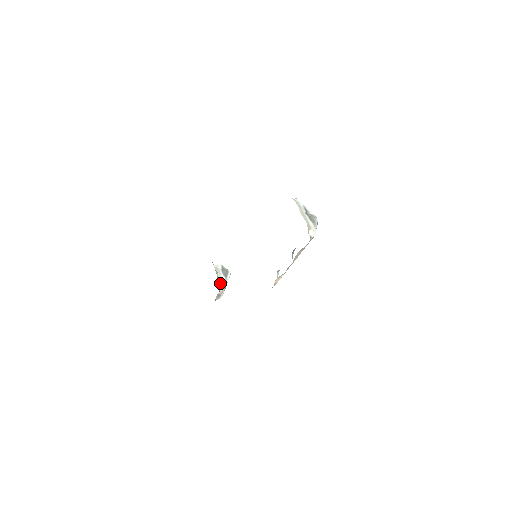
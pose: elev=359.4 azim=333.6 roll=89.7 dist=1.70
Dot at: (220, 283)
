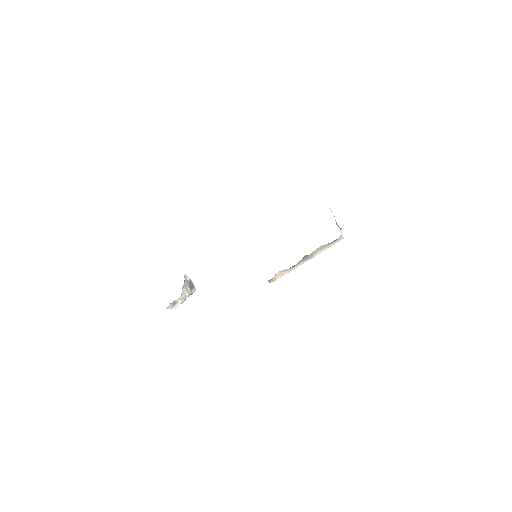
Dot at: (184, 289)
